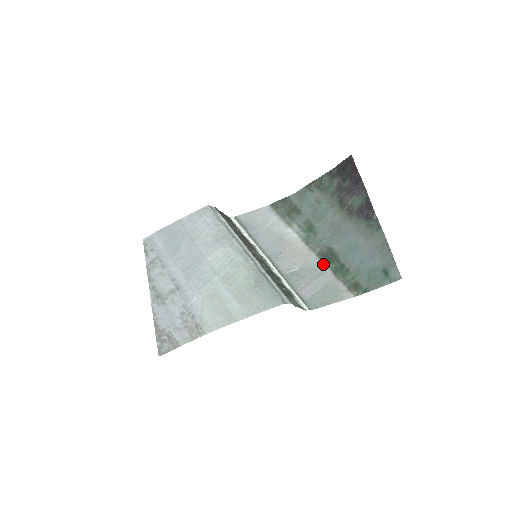
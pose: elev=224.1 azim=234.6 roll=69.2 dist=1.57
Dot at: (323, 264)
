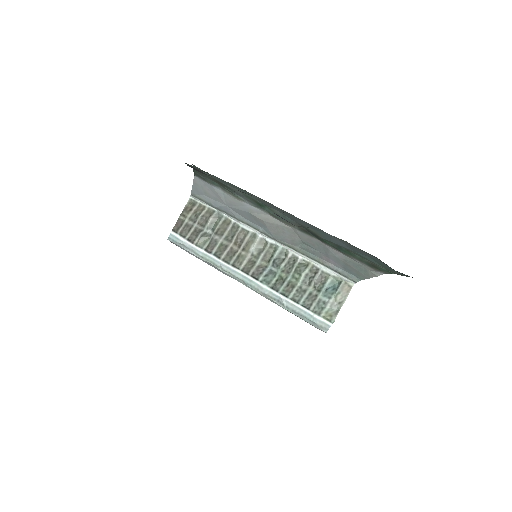
Dot at: (317, 240)
